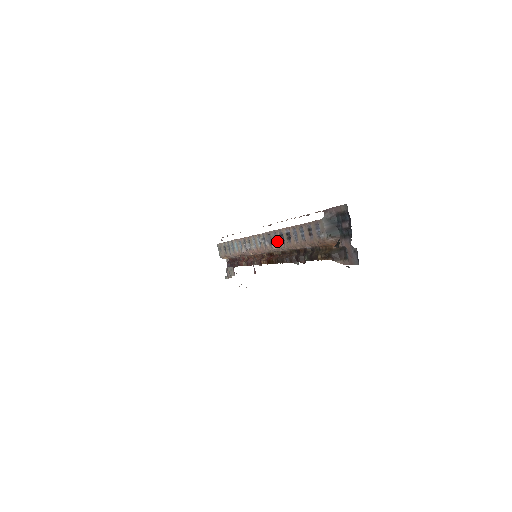
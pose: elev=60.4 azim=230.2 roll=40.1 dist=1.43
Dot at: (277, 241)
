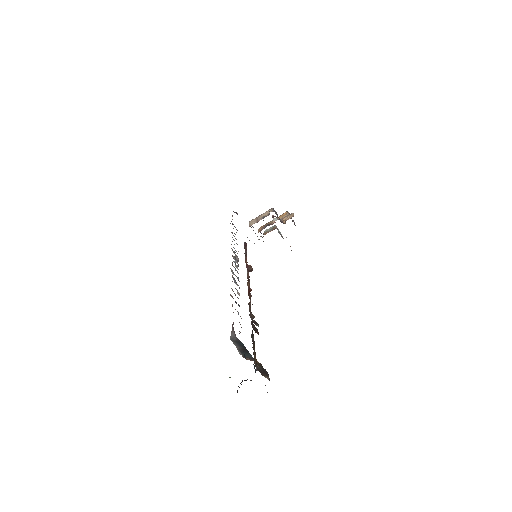
Dot at: (238, 292)
